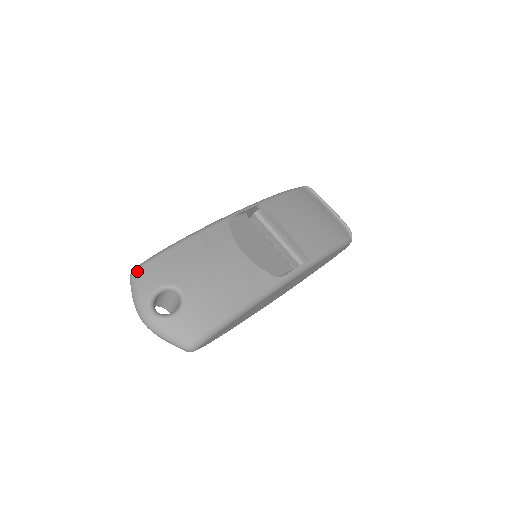
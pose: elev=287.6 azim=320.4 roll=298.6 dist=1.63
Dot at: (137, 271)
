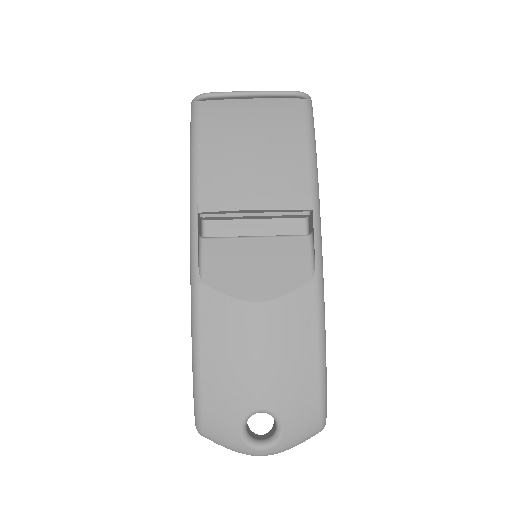
Dot at: (203, 431)
